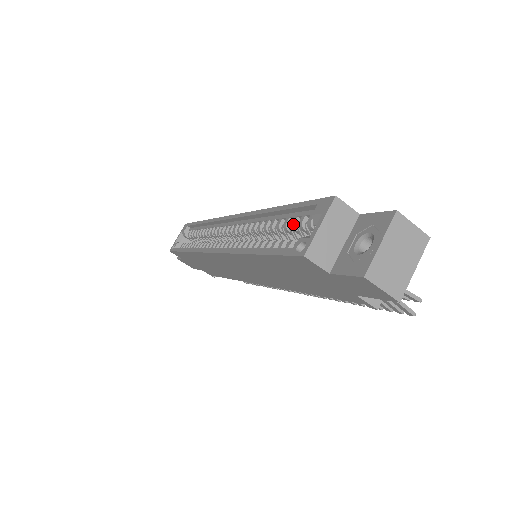
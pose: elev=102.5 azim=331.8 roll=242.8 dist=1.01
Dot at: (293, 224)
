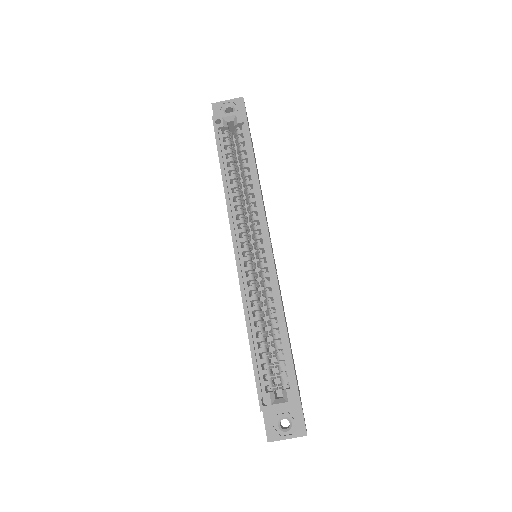
Dot at: (279, 360)
